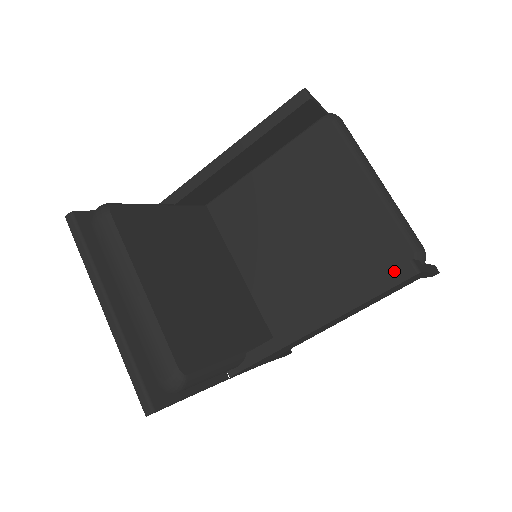
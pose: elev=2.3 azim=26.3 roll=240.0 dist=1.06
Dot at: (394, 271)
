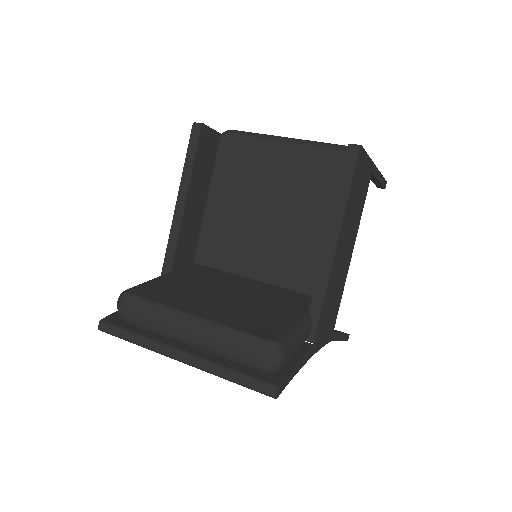
Dot at: (346, 160)
